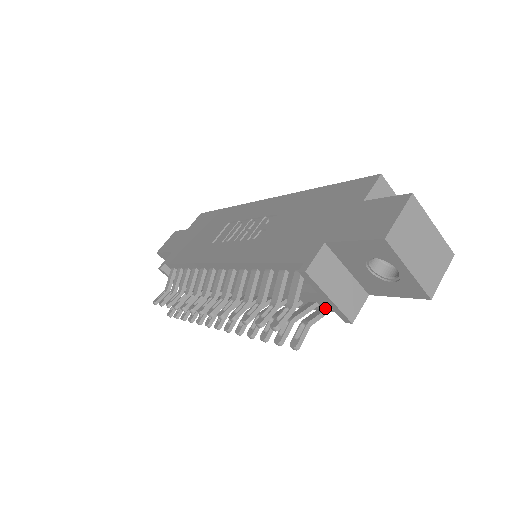
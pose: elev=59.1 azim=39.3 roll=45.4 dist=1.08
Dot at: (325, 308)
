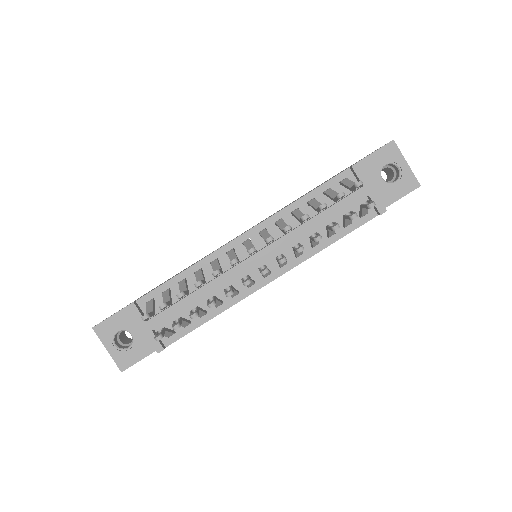
Dot at: occluded
